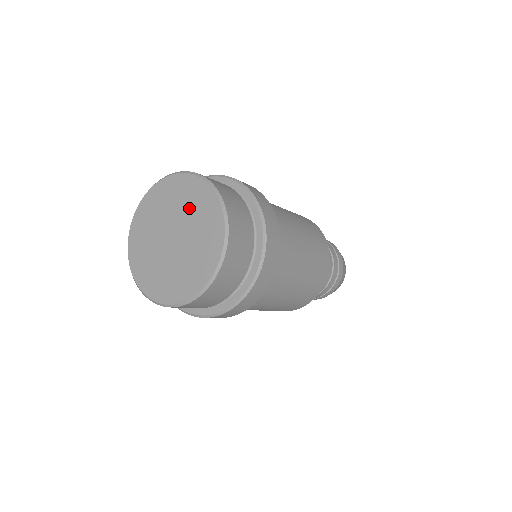
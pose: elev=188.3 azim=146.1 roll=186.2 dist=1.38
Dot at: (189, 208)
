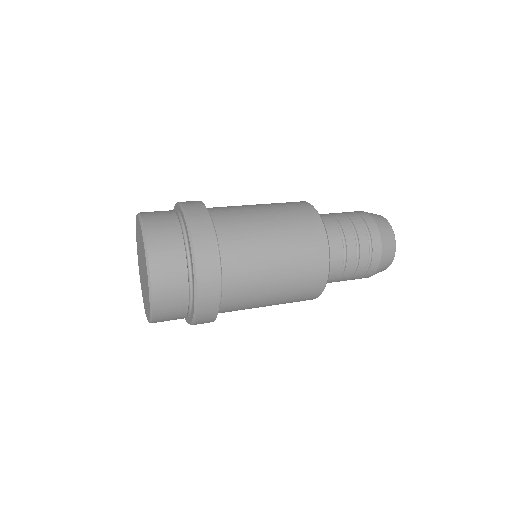
Dot at: (143, 256)
